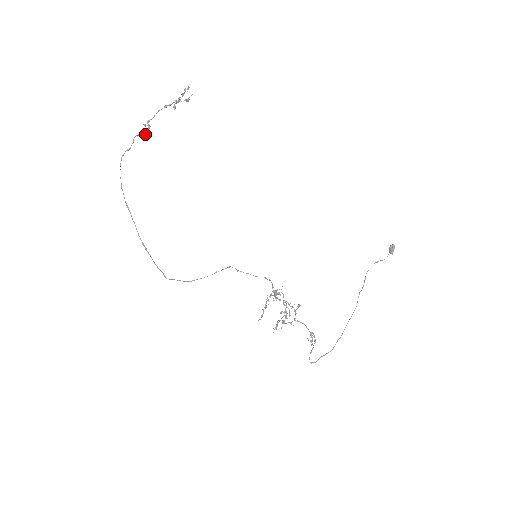
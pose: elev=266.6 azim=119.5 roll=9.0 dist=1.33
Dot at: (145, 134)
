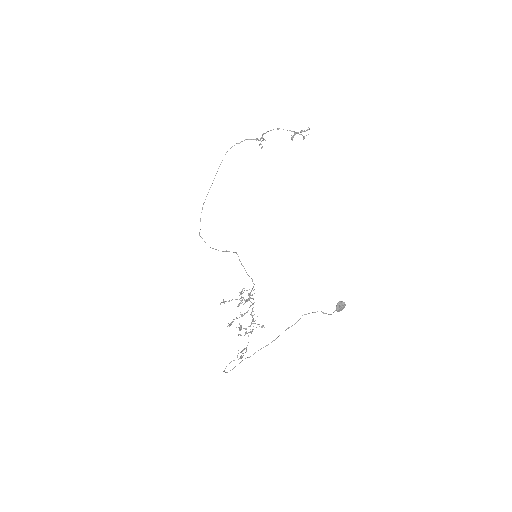
Dot at: (259, 144)
